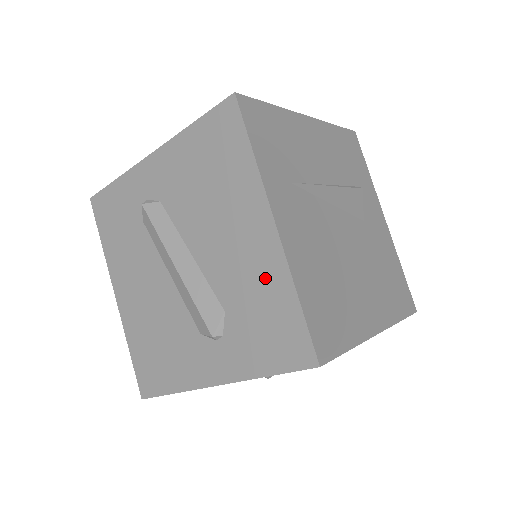
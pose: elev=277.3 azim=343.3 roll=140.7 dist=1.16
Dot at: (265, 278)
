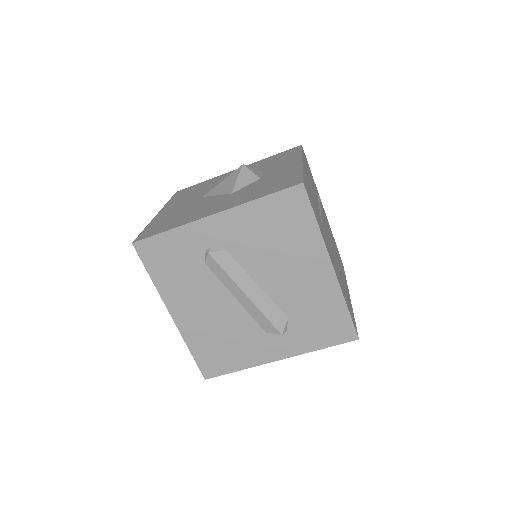
Dot at: (323, 297)
